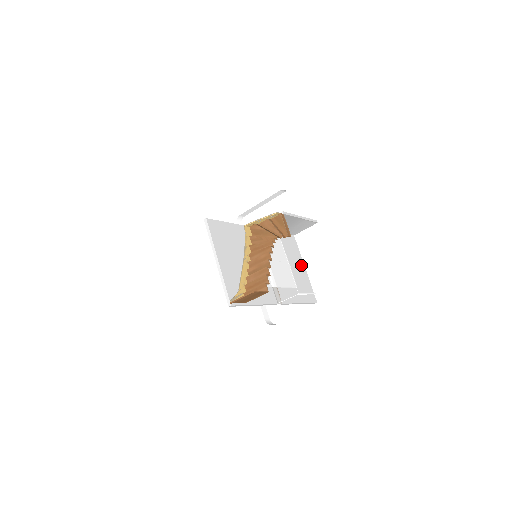
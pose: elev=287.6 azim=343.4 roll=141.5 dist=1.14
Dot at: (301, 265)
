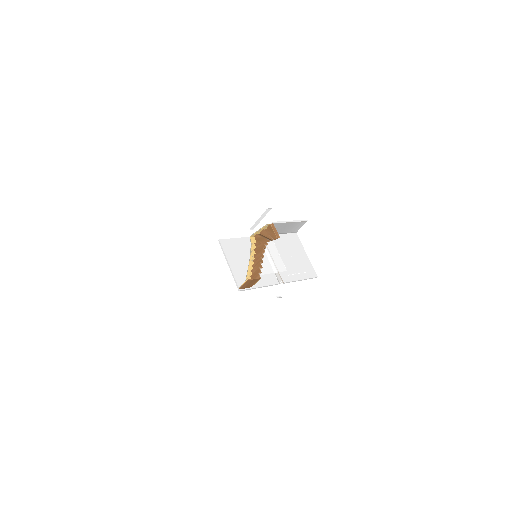
Dot at: (303, 253)
